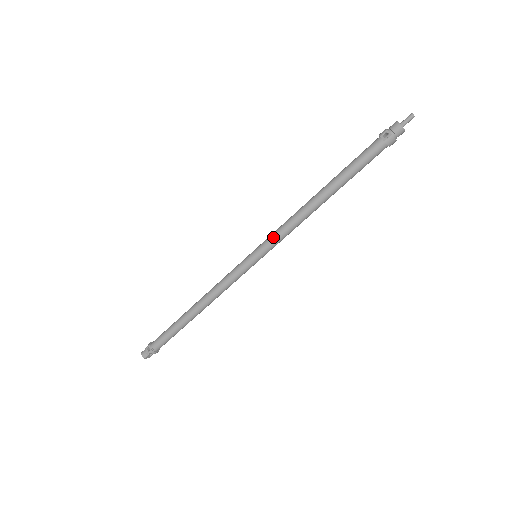
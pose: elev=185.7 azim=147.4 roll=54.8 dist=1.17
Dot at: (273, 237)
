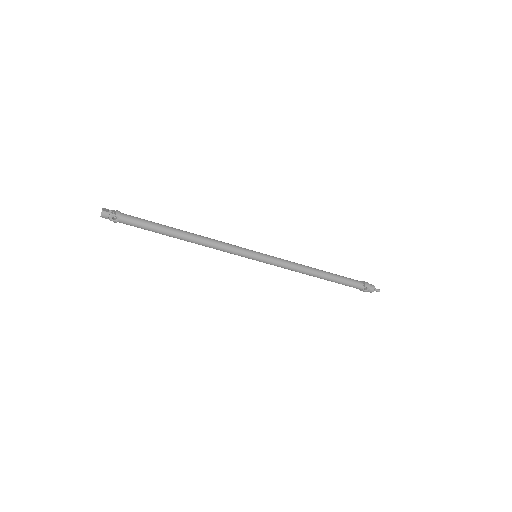
Dot at: (278, 264)
